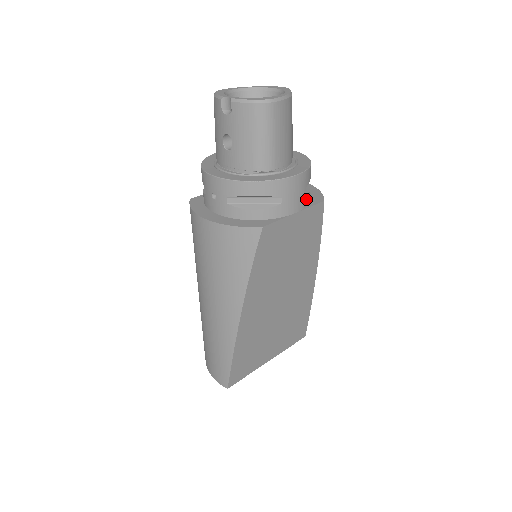
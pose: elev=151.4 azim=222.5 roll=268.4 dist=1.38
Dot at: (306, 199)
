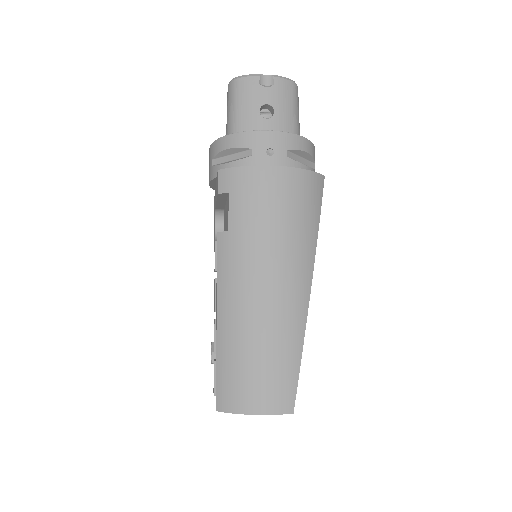
Dot at: occluded
